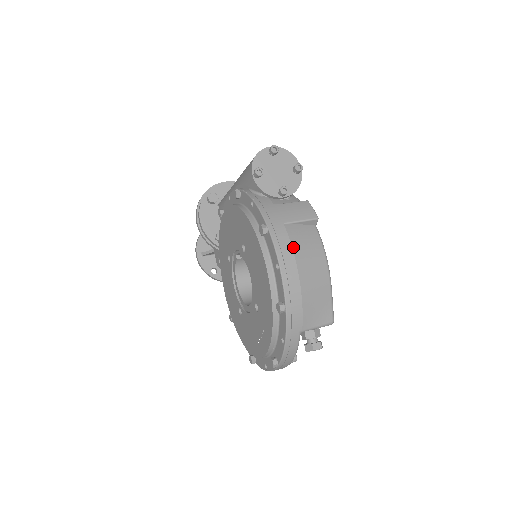
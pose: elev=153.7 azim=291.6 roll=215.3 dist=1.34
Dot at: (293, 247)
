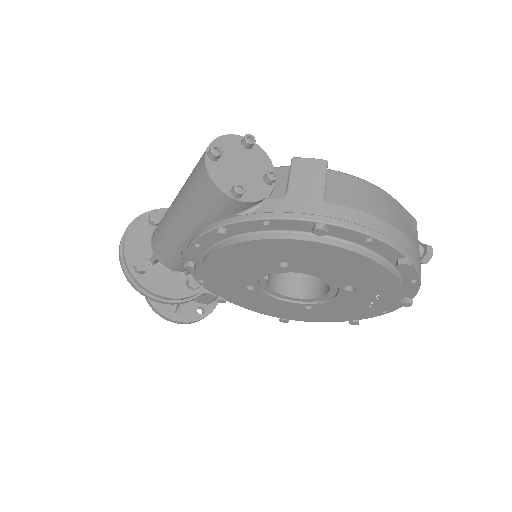
Dot at: (358, 209)
